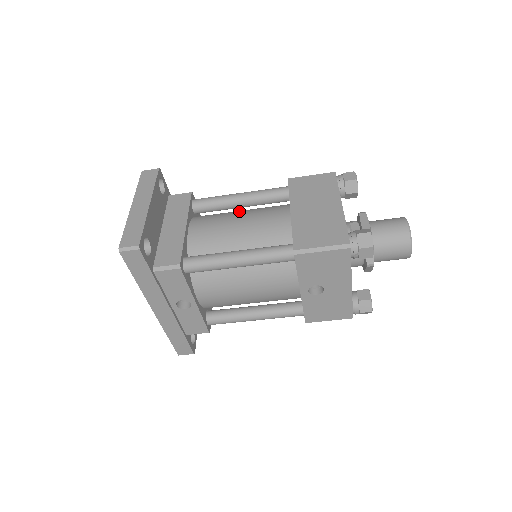
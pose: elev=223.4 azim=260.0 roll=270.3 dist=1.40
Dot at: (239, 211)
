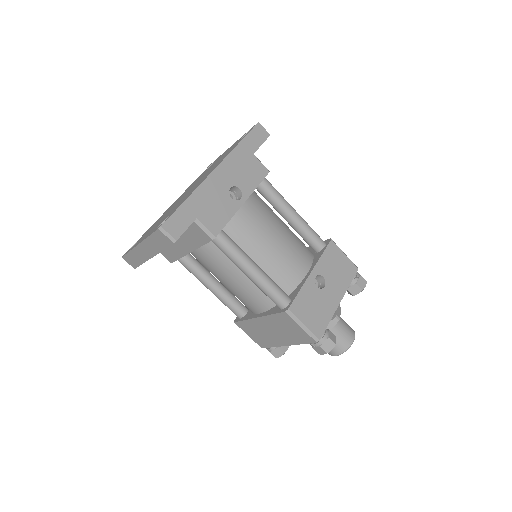
Dot at: occluded
